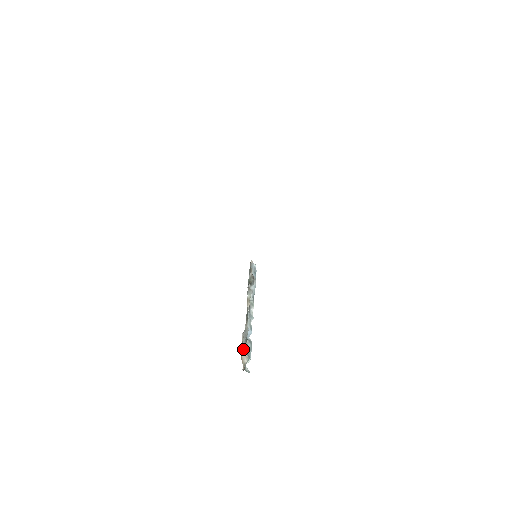
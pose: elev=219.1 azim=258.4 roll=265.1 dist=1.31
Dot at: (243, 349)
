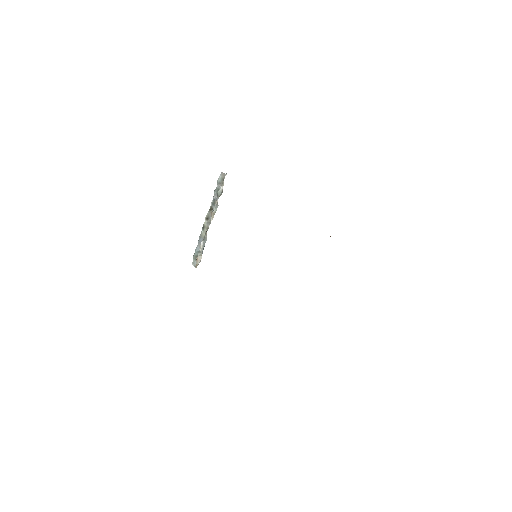
Dot at: (200, 255)
